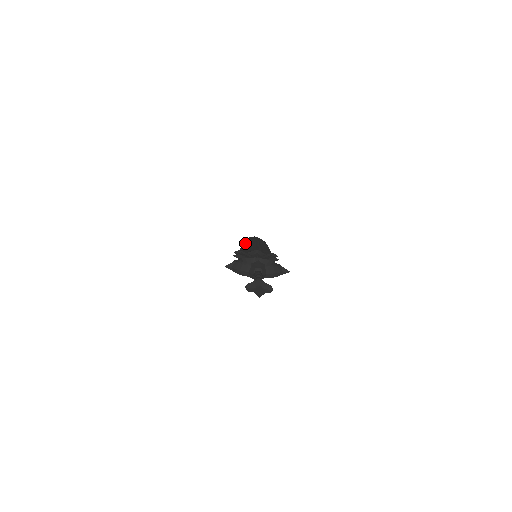
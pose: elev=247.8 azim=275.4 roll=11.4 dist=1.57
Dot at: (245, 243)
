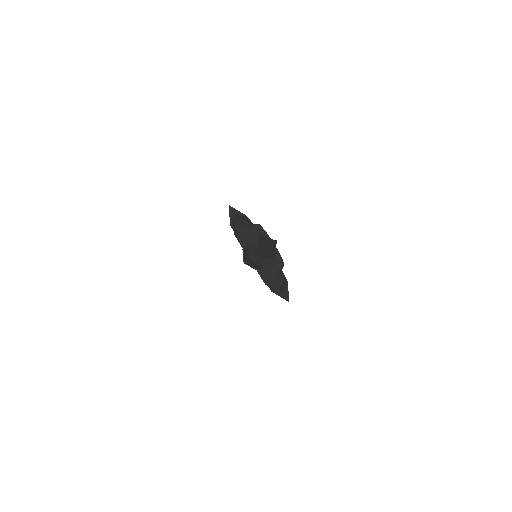
Dot at: occluded
